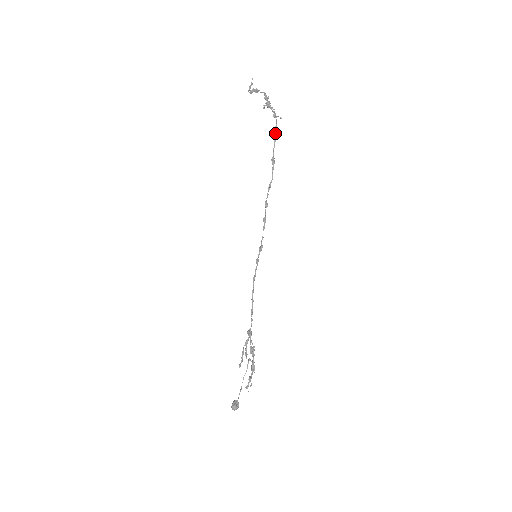
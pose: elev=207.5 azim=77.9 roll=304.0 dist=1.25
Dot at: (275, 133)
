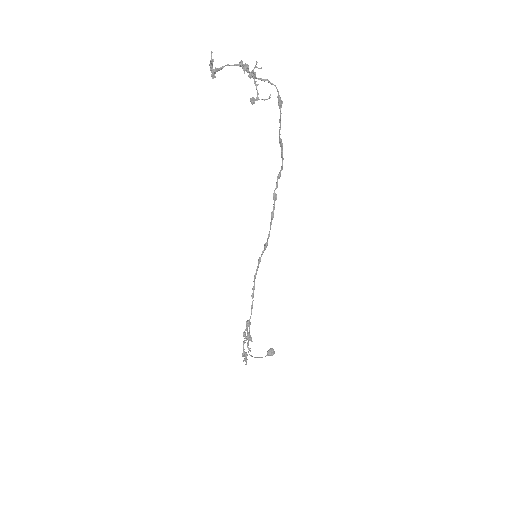
Dot at: (280, 106)
